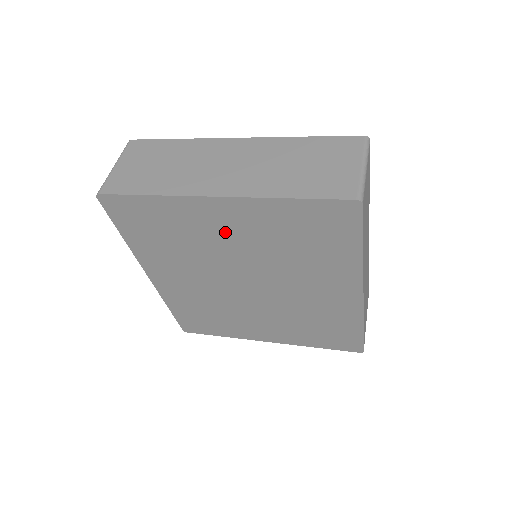
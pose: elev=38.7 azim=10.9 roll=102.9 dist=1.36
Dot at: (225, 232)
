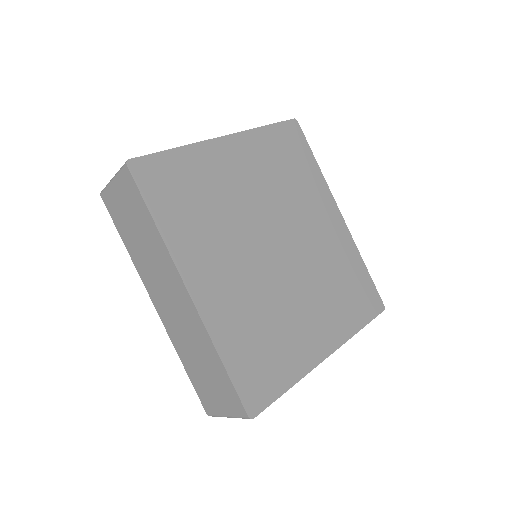
Dot at: (240, 176)
